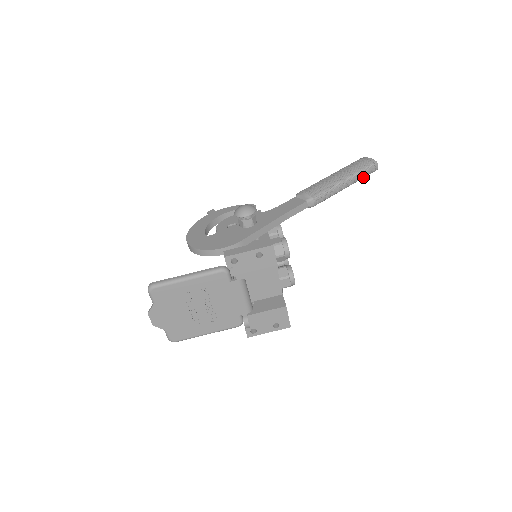
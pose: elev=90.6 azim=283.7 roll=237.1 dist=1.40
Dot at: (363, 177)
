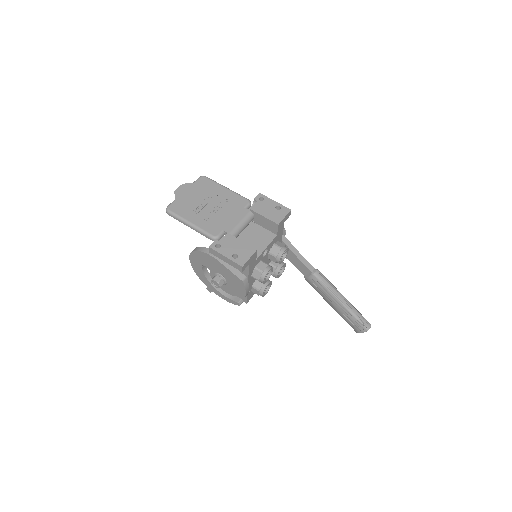
Dot at: (356, 318)
